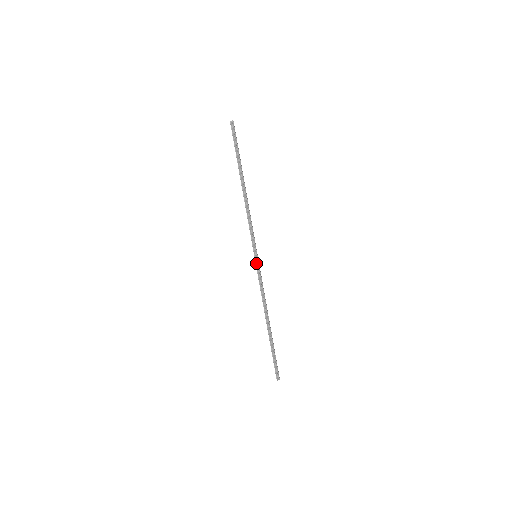
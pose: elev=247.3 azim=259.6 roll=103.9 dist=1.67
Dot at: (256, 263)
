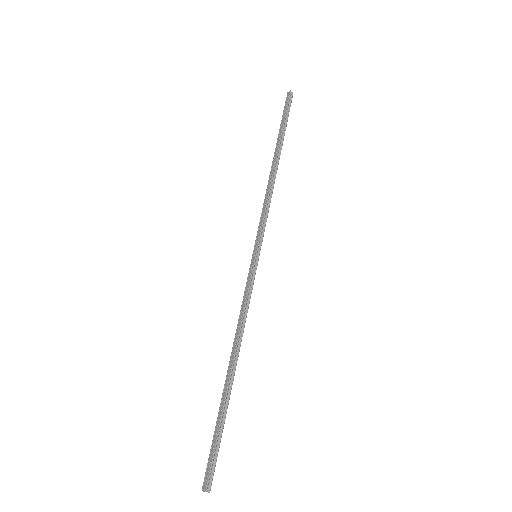
Dot at: (254, 265)
